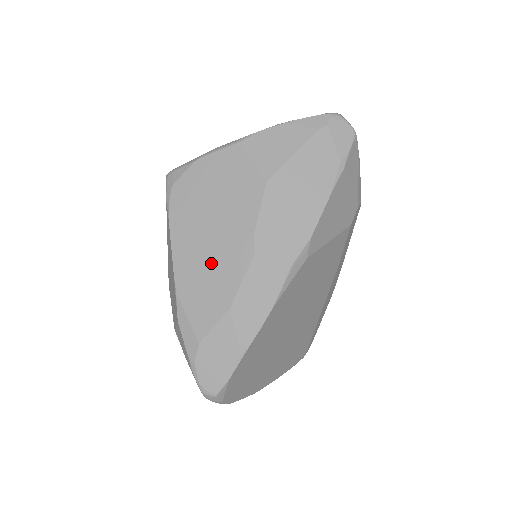
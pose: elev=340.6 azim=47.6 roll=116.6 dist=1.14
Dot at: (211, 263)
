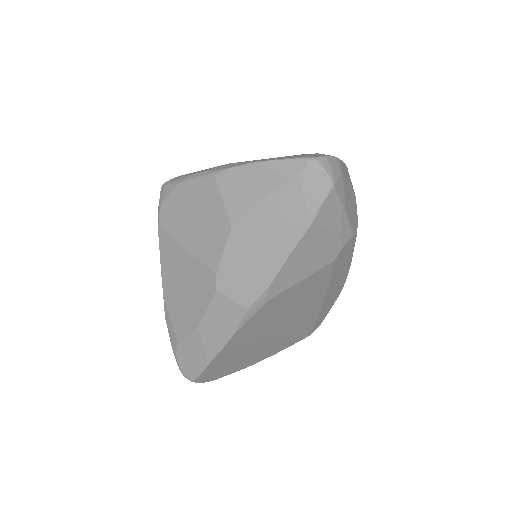
Dot at: (186, 284)
